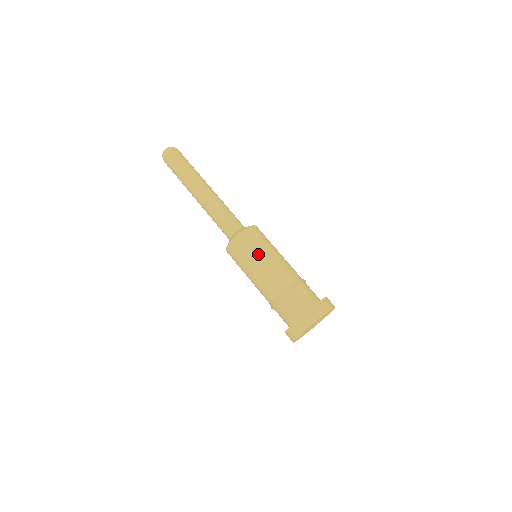
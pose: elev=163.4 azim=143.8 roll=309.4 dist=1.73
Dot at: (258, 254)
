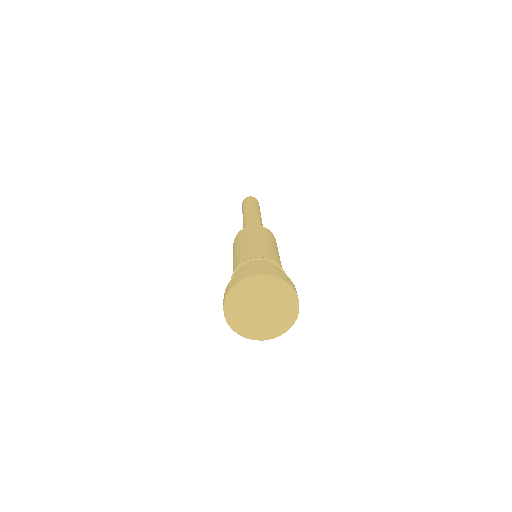
Dot at: (241, 242)
